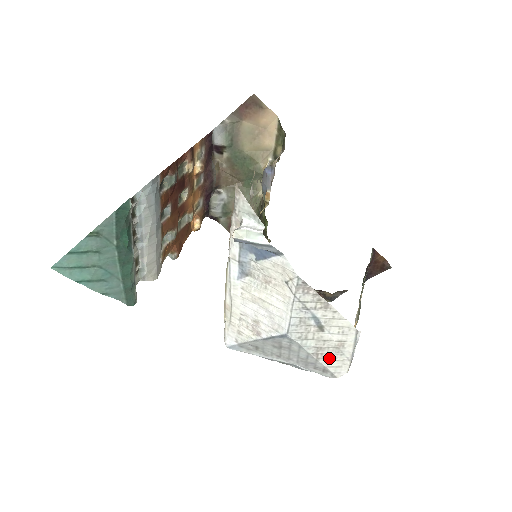
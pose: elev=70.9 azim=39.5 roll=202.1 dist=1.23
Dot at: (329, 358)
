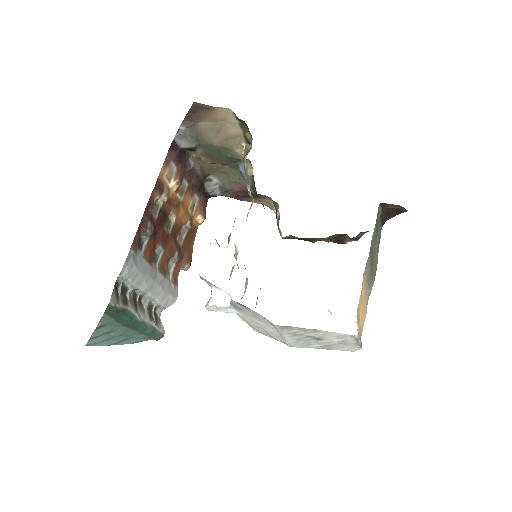
Dot at: (338, 347)
